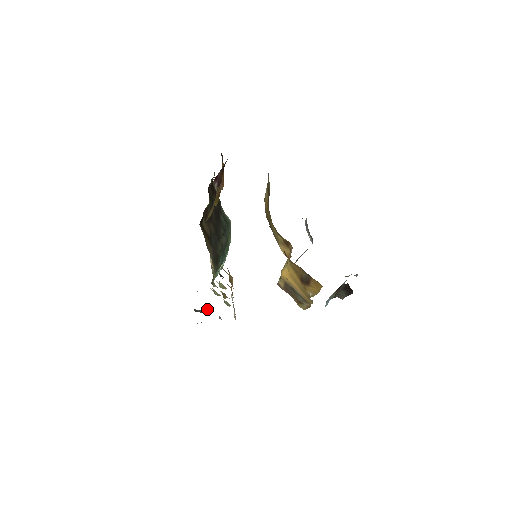
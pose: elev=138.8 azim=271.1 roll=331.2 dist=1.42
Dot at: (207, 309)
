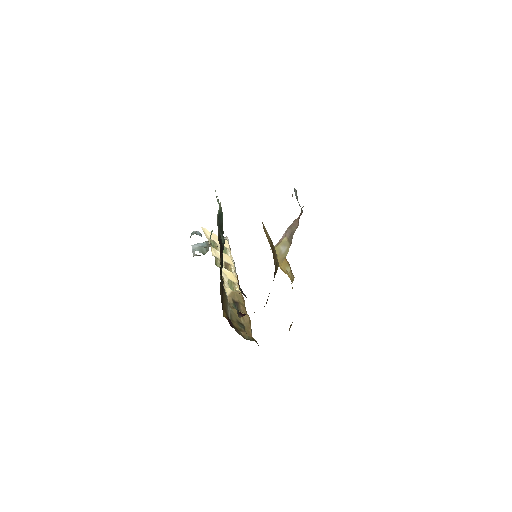
Dot at: occluded
